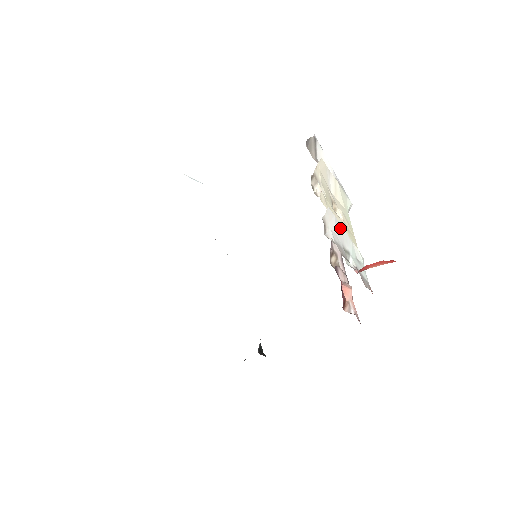
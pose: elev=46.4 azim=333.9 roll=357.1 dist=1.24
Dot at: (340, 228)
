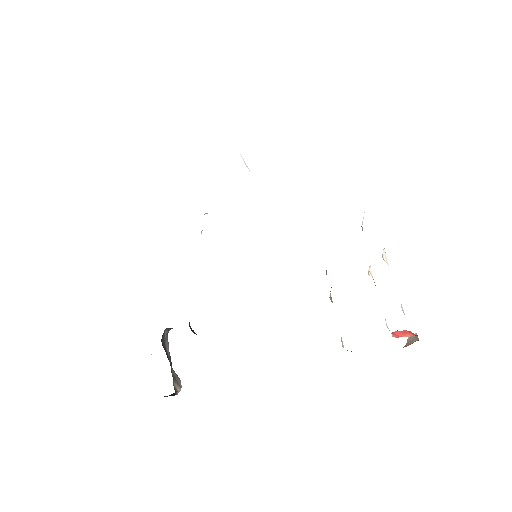
Dot at: occluded
